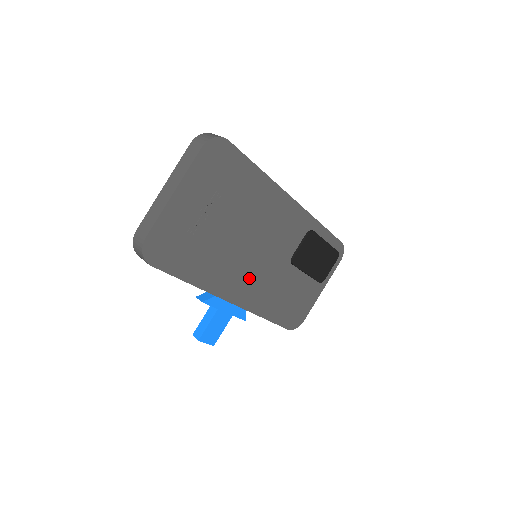
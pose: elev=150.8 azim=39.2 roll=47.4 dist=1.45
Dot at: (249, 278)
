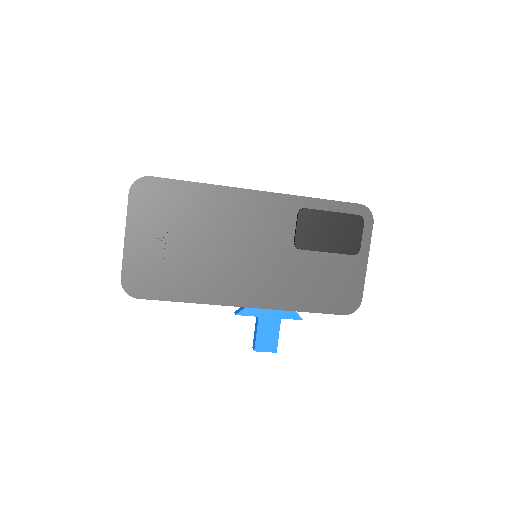
Dot at: (251, 279)
